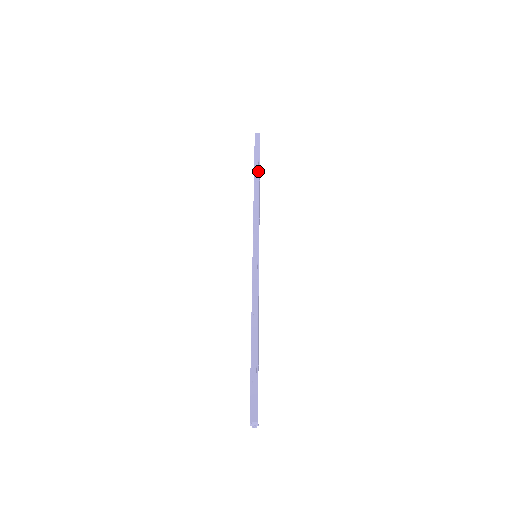
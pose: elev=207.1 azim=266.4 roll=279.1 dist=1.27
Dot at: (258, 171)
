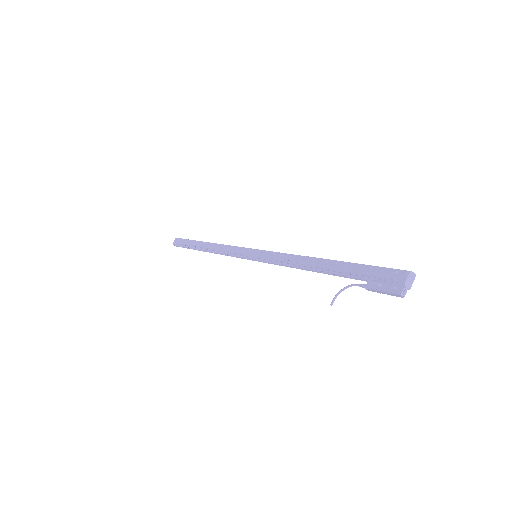
Dot at: occluded
